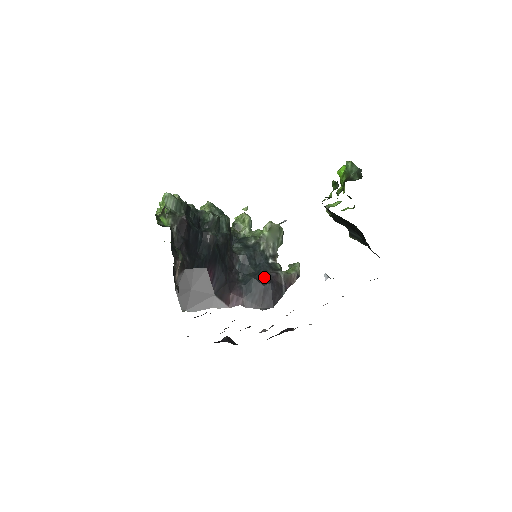
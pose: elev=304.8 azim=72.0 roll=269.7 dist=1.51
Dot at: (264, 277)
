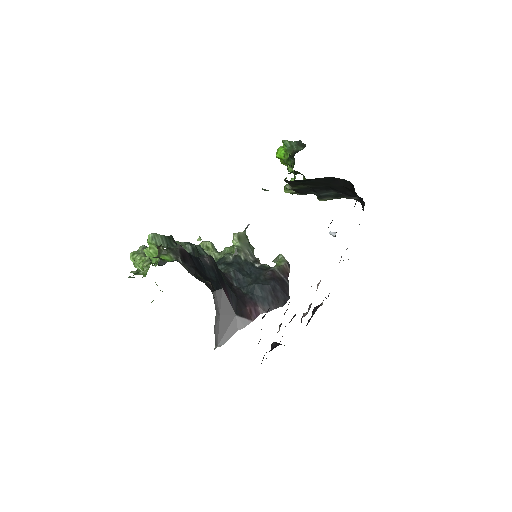
Dot at: (264, 279)
